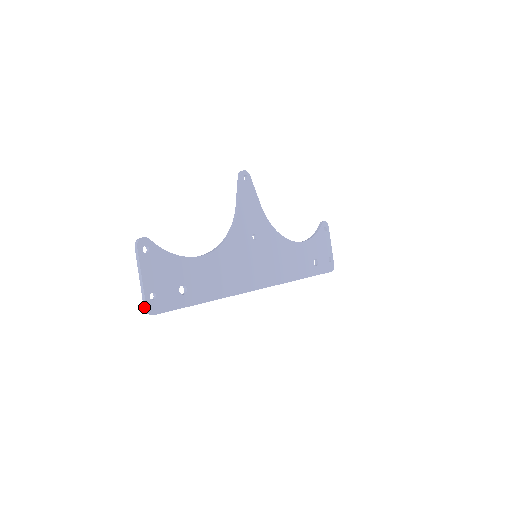
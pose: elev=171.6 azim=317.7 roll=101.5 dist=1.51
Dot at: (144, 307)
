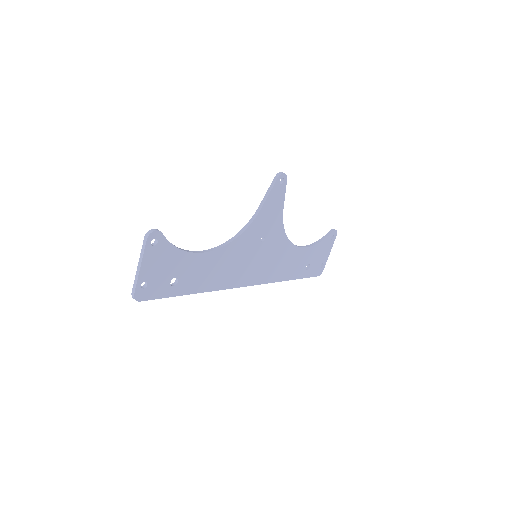
Dot at: (132, 292)
